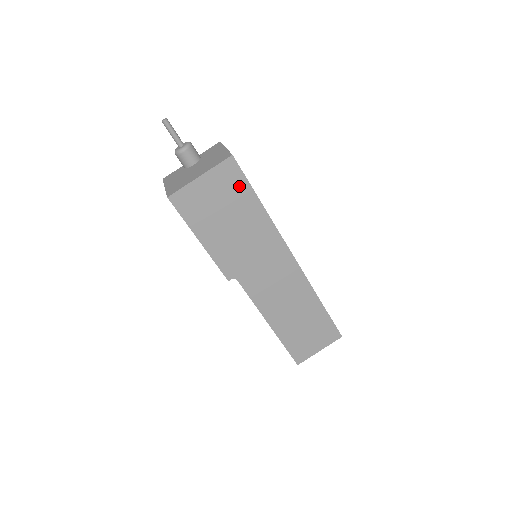
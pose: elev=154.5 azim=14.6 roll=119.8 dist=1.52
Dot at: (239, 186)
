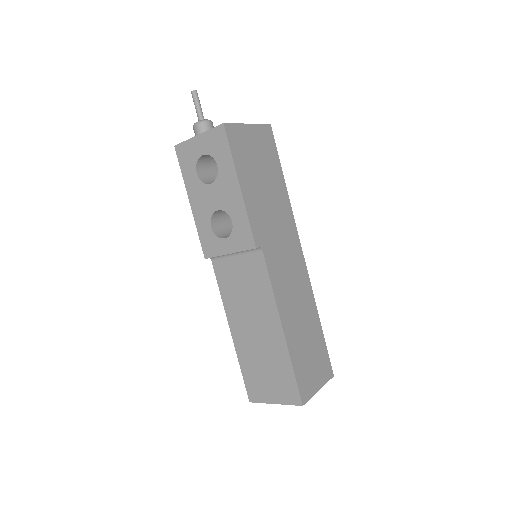
Dot at: (272, 154)
